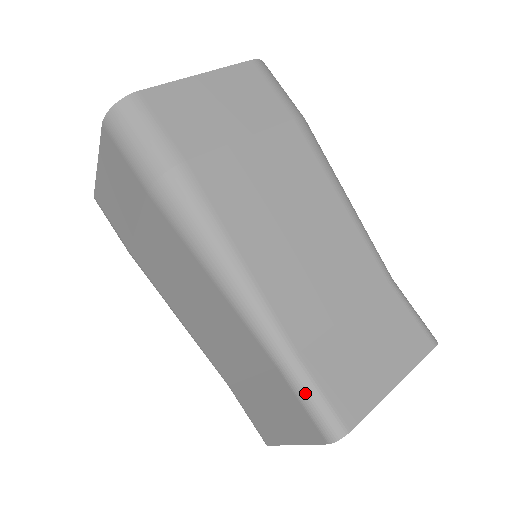
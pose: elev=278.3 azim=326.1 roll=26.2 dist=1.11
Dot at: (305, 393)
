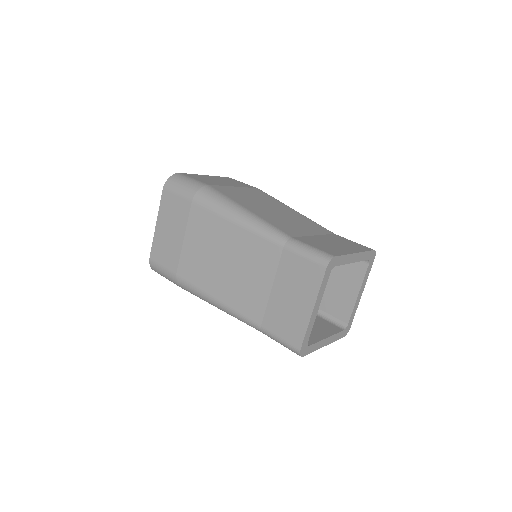
Dot at: (303, 249)
